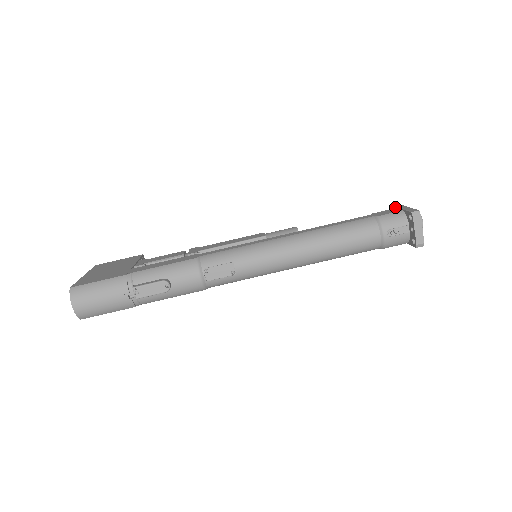
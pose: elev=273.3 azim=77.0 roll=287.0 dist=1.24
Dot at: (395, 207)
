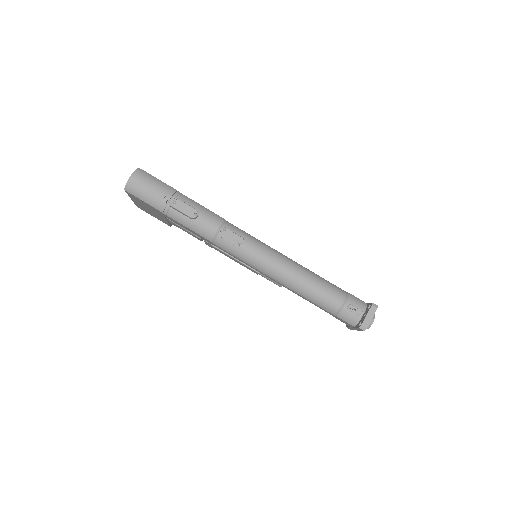
Dot at: occluded
